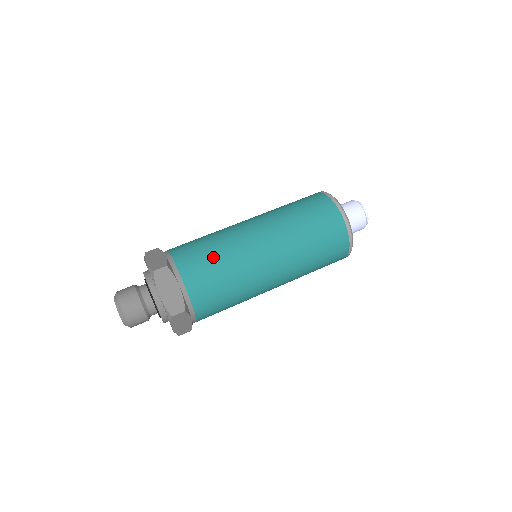
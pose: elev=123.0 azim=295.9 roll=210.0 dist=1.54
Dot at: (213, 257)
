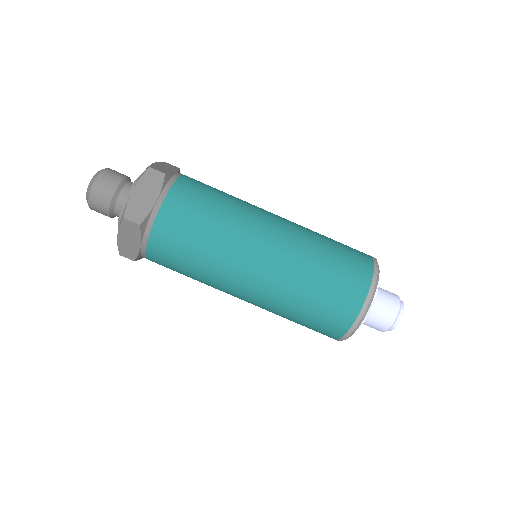
Dot at: (212, 206)
